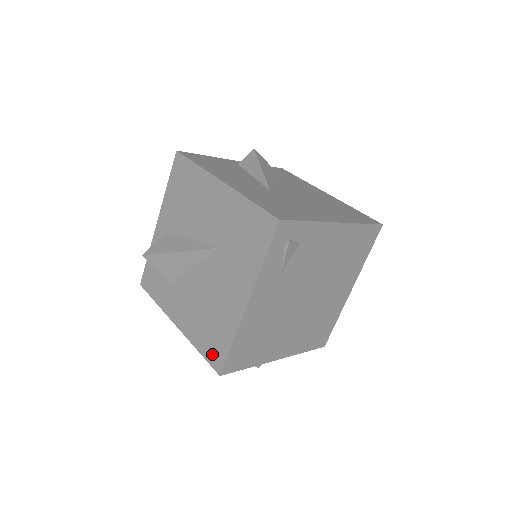
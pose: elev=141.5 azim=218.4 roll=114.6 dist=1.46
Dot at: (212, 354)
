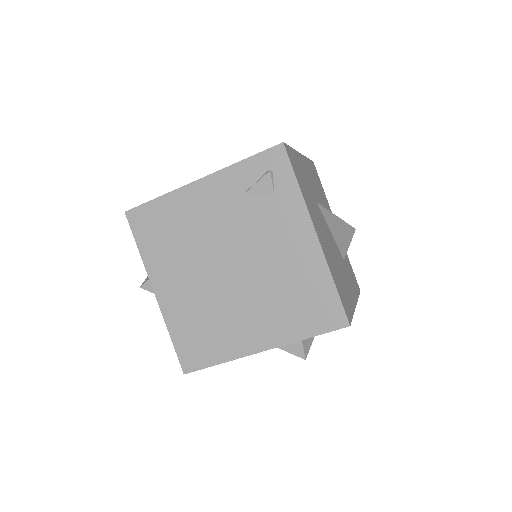
Dot at: occluded
